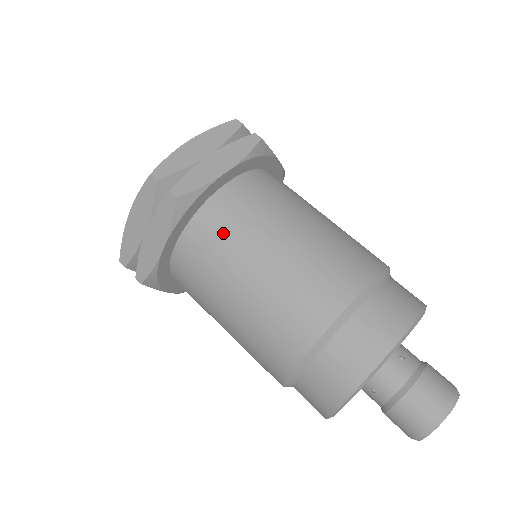
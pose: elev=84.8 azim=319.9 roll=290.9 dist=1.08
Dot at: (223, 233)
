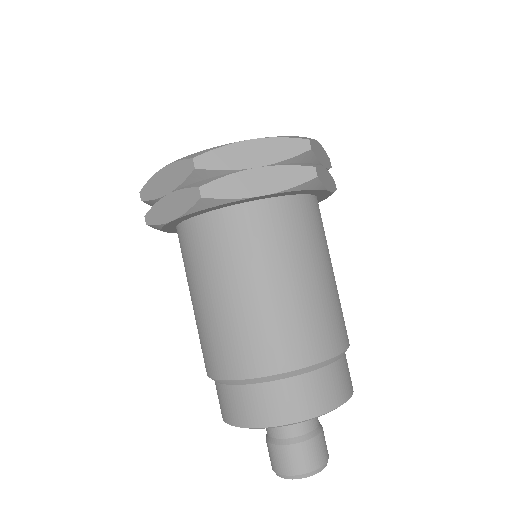
Dot at: (226, 245)
